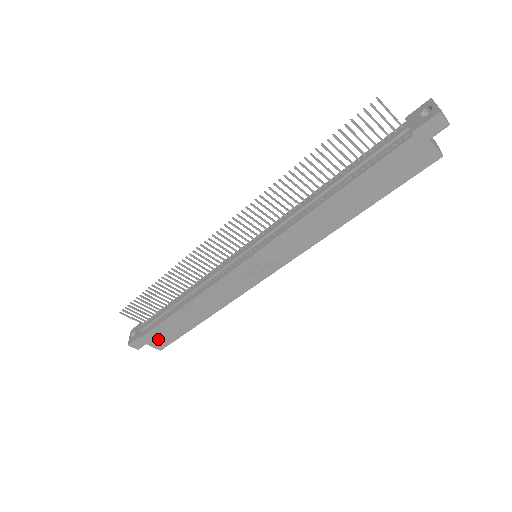
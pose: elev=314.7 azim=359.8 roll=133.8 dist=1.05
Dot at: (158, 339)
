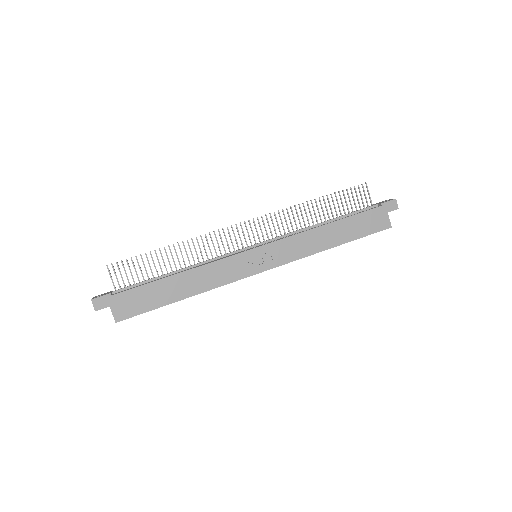
Dot at: (126, 305)
